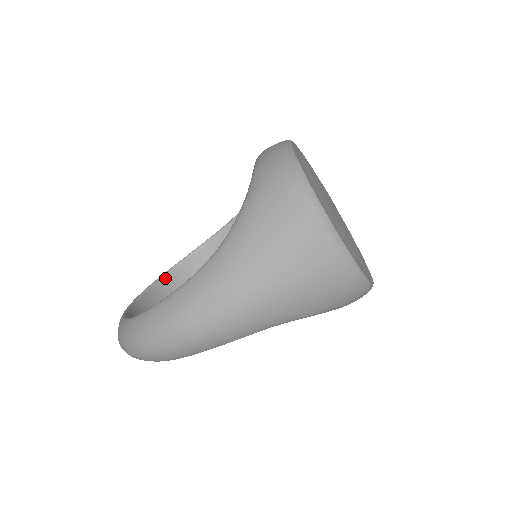
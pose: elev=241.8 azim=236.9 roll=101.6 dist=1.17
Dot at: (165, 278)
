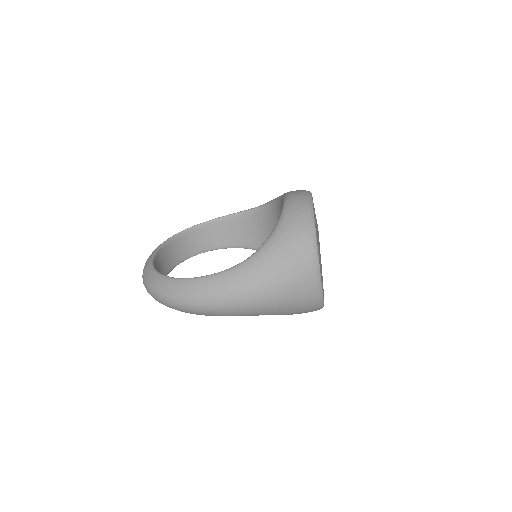
Dot at: (178, 237)
